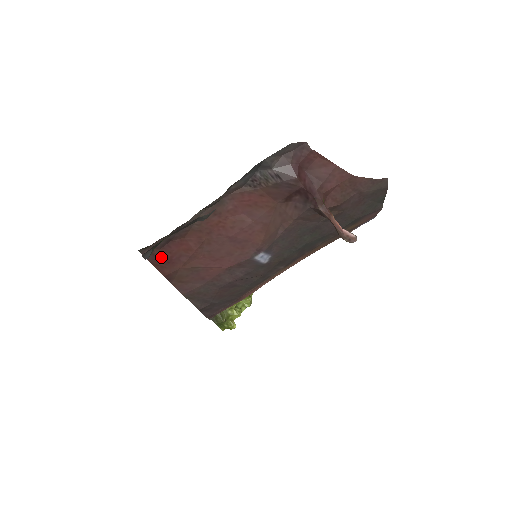
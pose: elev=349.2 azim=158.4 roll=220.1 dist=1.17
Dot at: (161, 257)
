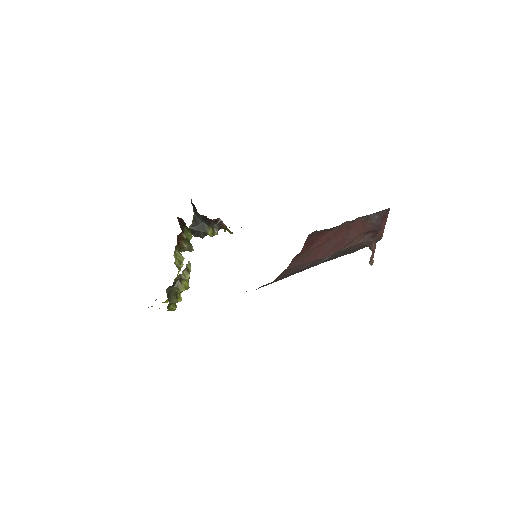
Dot at: (312, 239)
